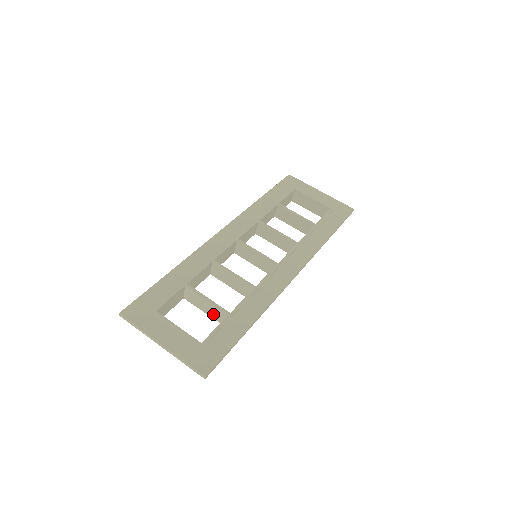
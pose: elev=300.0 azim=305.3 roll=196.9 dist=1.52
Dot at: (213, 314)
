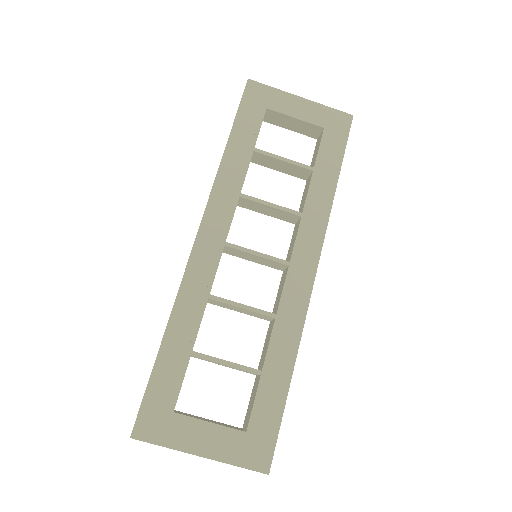
Dot at: (237, 369)
